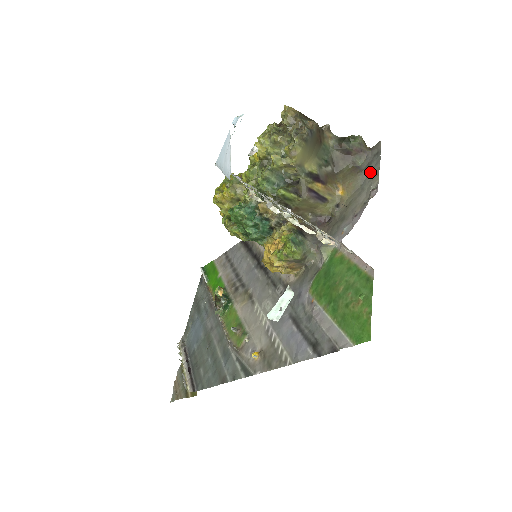
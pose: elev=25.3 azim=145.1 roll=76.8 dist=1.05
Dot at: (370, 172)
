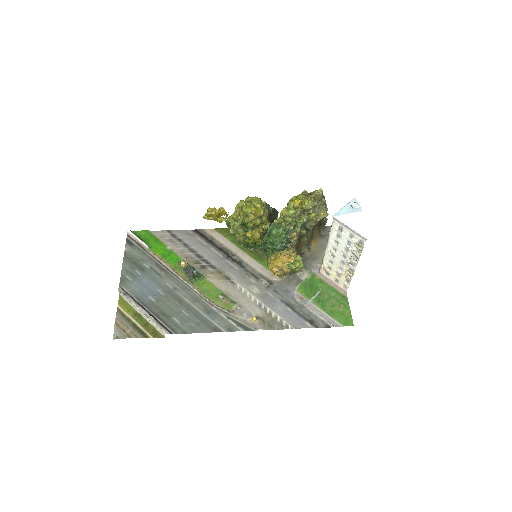
Dot at: occluded
